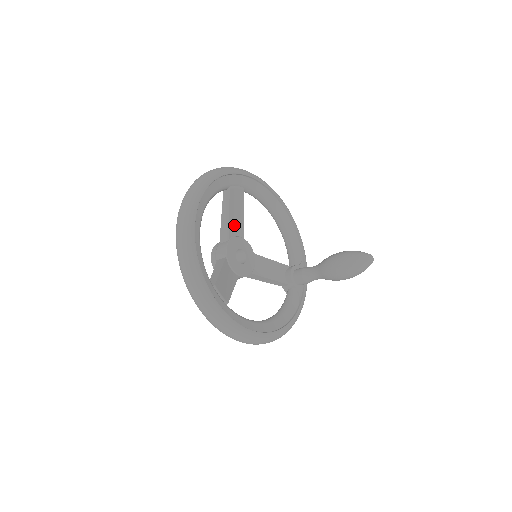
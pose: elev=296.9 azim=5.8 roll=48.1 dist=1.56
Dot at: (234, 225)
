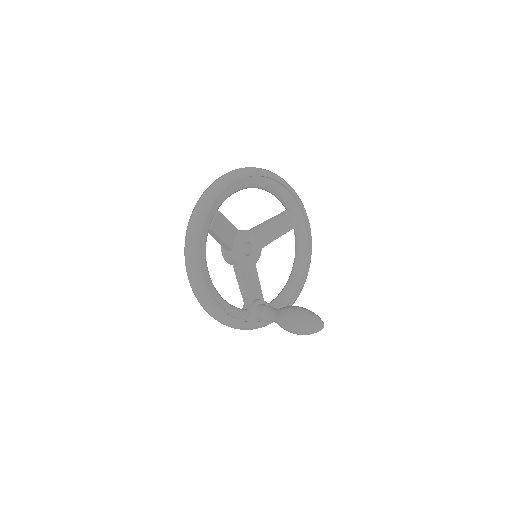
Dot at: (267, 232)
